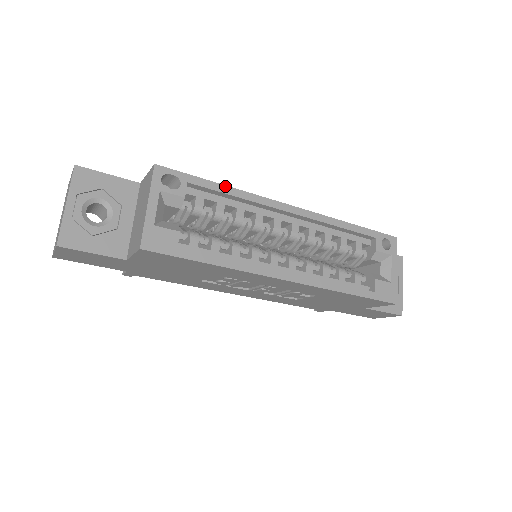
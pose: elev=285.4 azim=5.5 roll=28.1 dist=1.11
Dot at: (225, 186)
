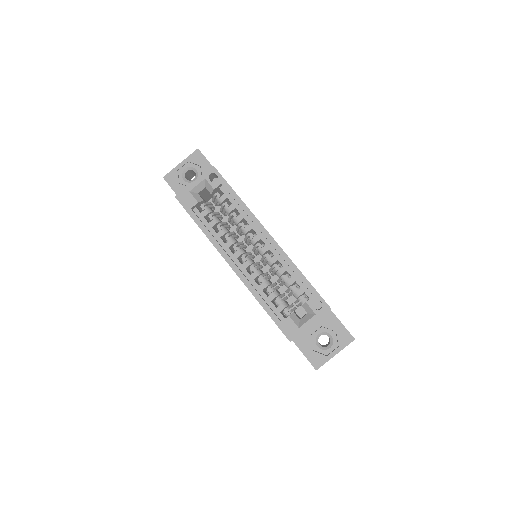
Dot at: (239, 198)
